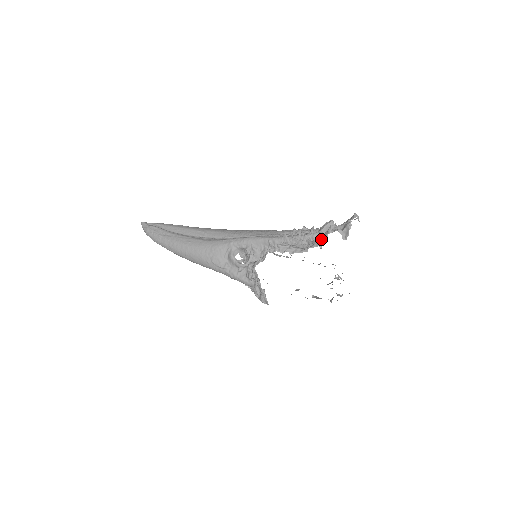
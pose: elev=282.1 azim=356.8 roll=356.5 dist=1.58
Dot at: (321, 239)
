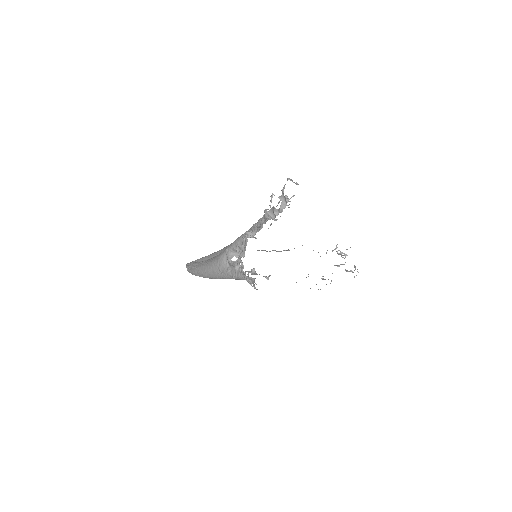
Dot at: (265, 211)
